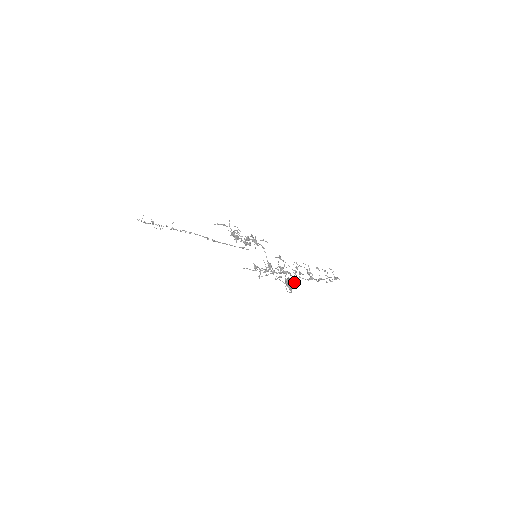
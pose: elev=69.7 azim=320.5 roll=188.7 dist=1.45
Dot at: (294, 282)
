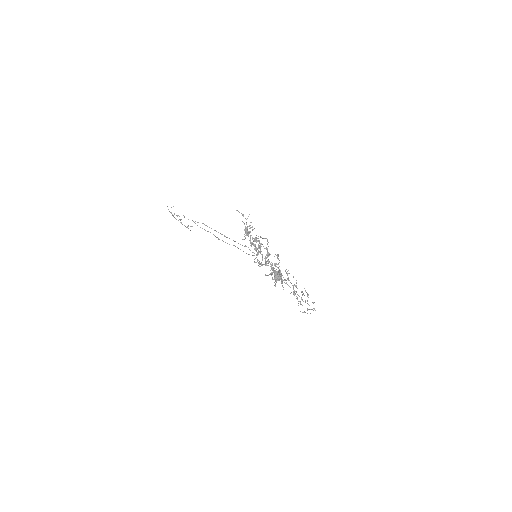
Dot at: occluded
